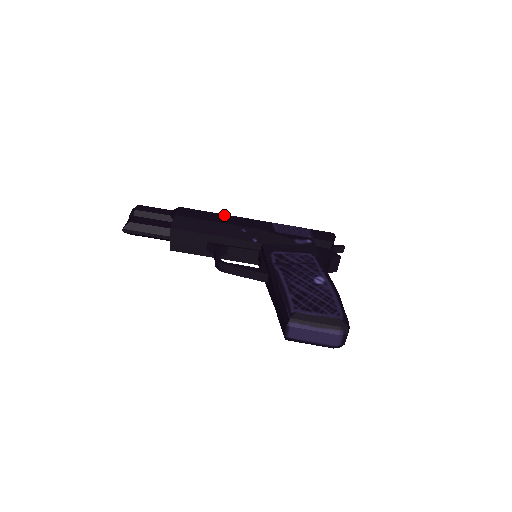
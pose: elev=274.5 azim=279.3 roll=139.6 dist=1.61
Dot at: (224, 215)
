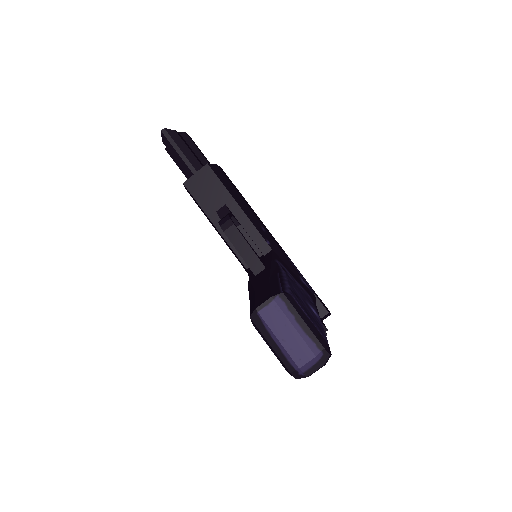
Dot at: occluded
